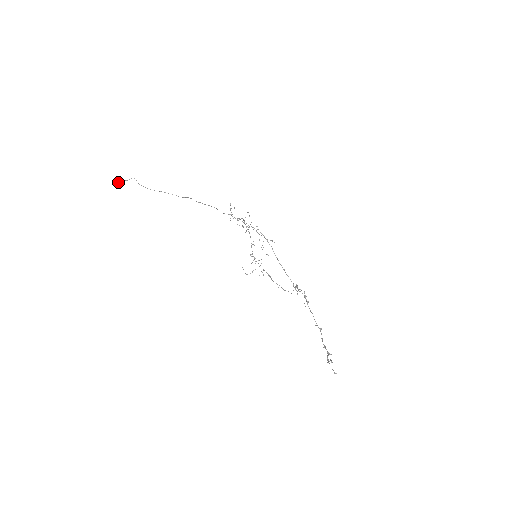
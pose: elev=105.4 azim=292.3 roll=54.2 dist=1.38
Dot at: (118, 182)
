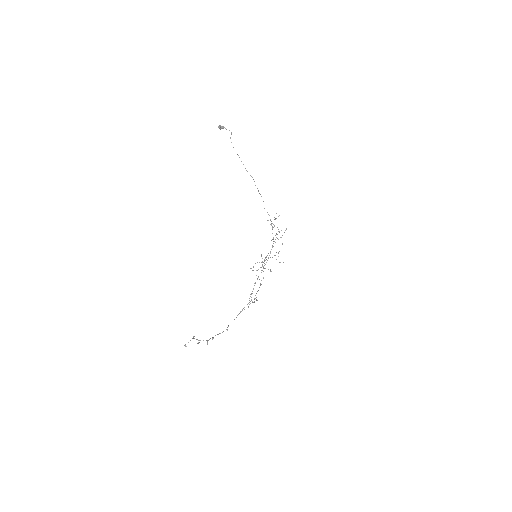
Dot at: (220, 125)
